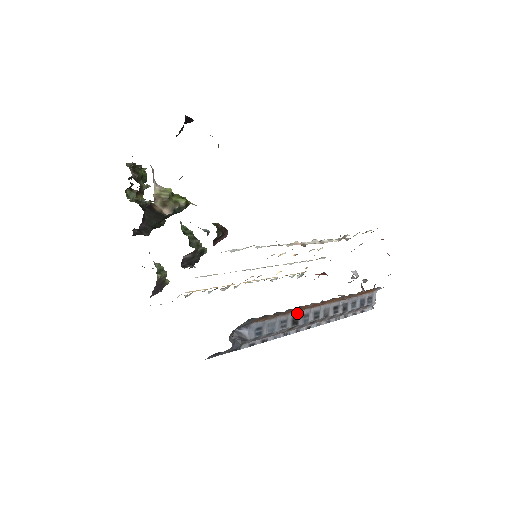
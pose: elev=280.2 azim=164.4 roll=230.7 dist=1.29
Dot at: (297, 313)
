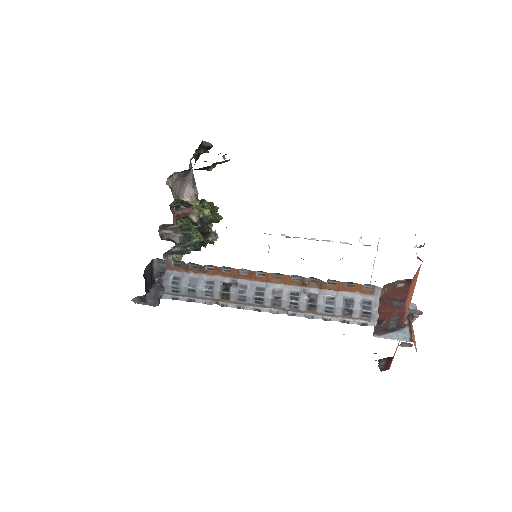
Dot at: (230, 280)
